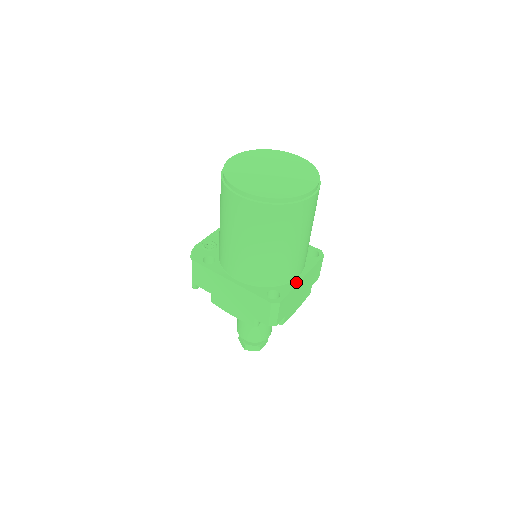
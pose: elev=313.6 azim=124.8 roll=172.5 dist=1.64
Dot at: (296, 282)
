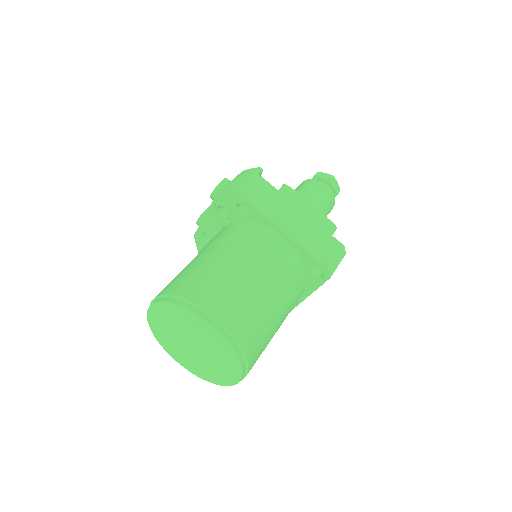
Dot at: (296, 304)
